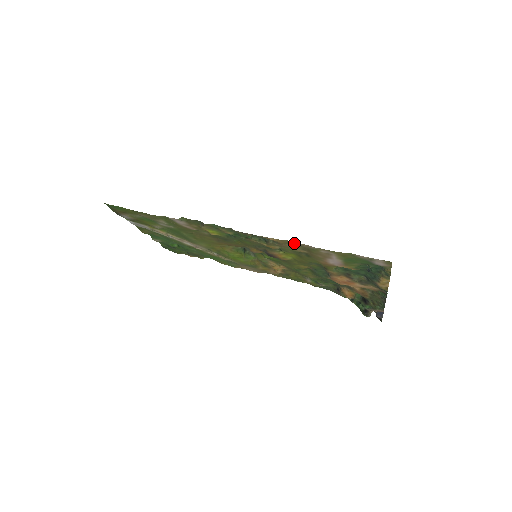
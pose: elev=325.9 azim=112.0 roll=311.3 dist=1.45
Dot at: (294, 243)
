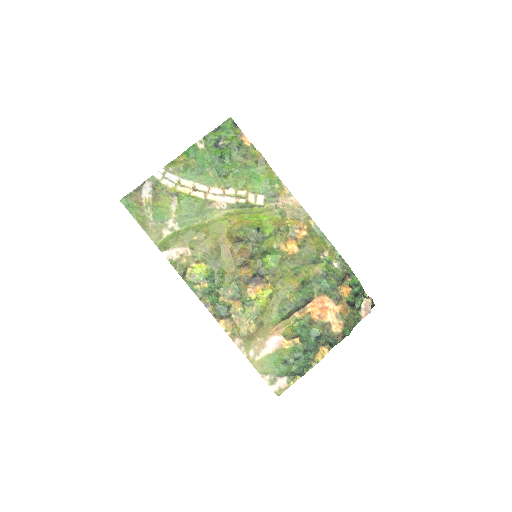
Dot at: (235, 336)
